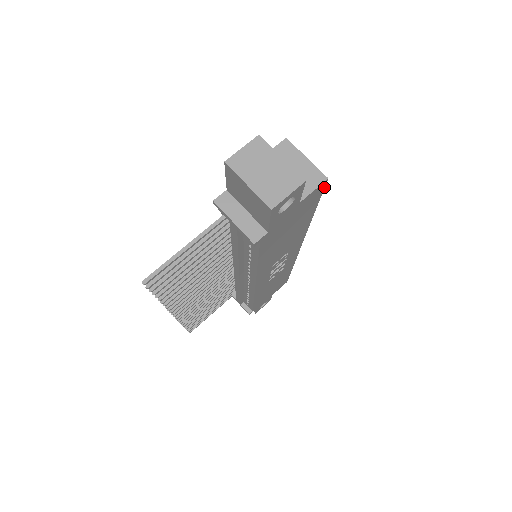
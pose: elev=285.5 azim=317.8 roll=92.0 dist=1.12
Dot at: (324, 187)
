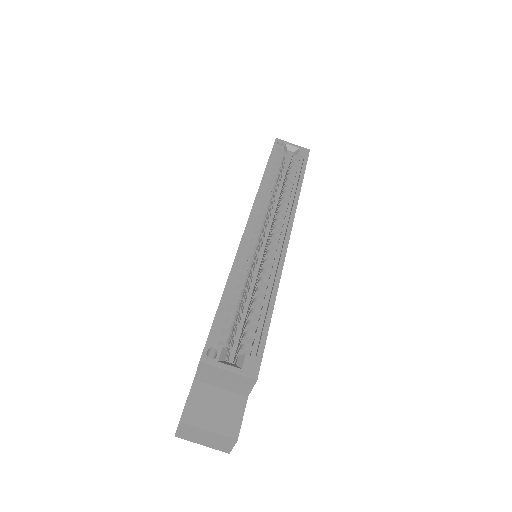
Dot at: (260, 364)
